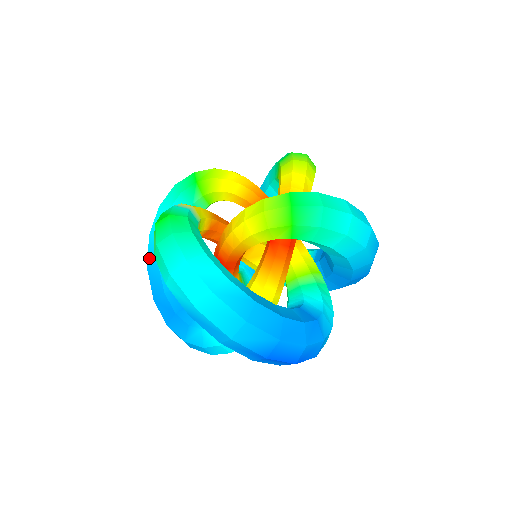
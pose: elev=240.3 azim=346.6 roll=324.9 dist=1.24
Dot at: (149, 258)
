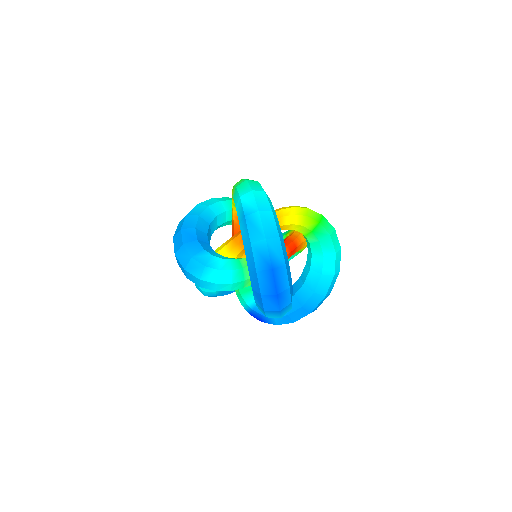
Dot at: (192, 211)
